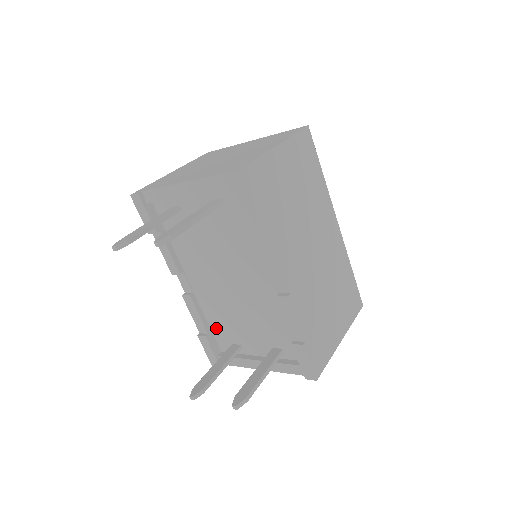
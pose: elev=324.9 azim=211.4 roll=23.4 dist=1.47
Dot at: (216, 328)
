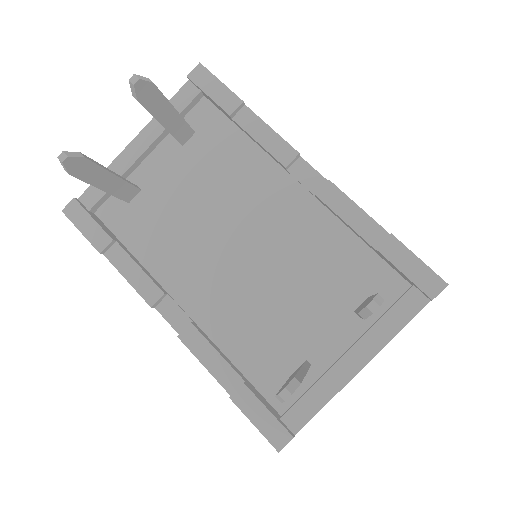
Dot at: (253, 365)
